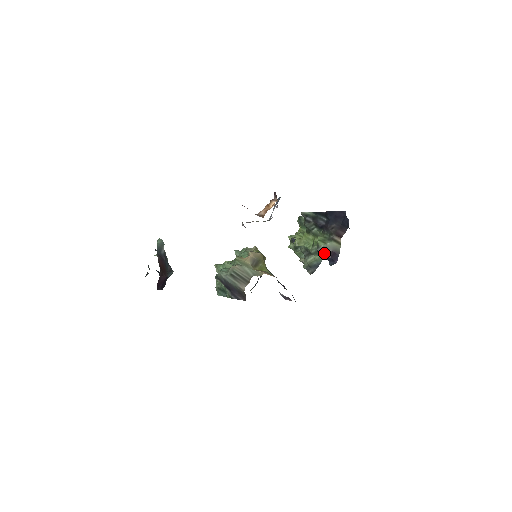
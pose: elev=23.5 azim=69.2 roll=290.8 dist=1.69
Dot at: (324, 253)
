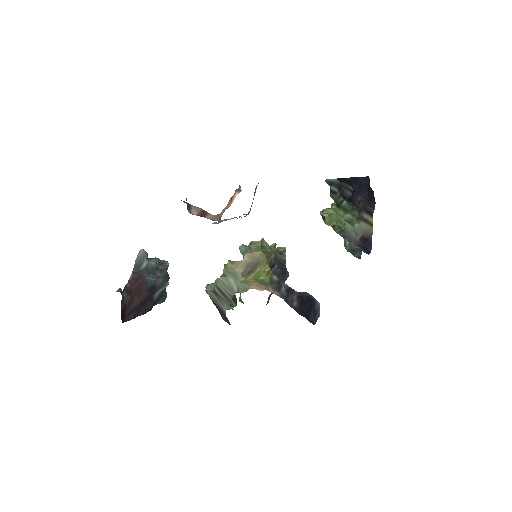
Dot at: (353, 239)
